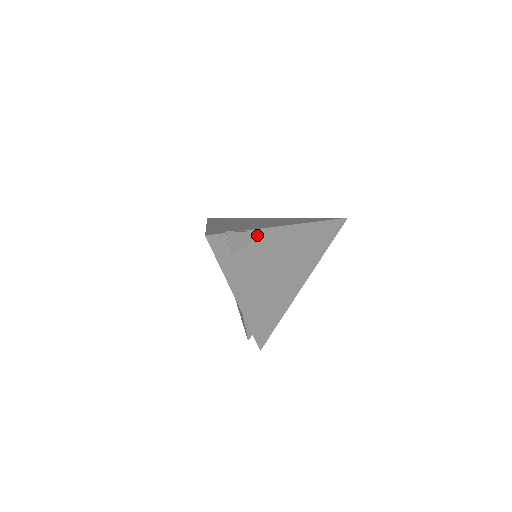
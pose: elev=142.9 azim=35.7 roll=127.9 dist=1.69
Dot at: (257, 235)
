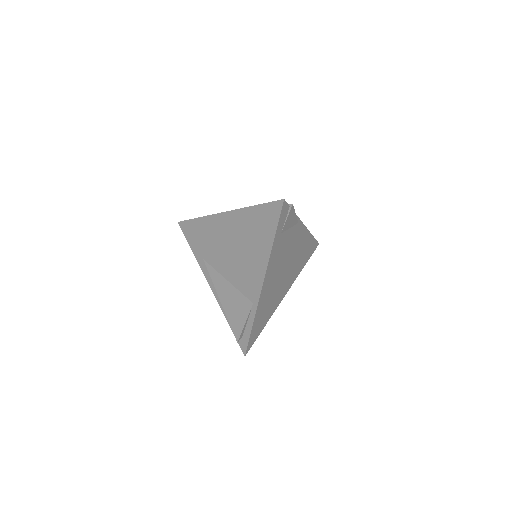
Dot at: (295, 223)
